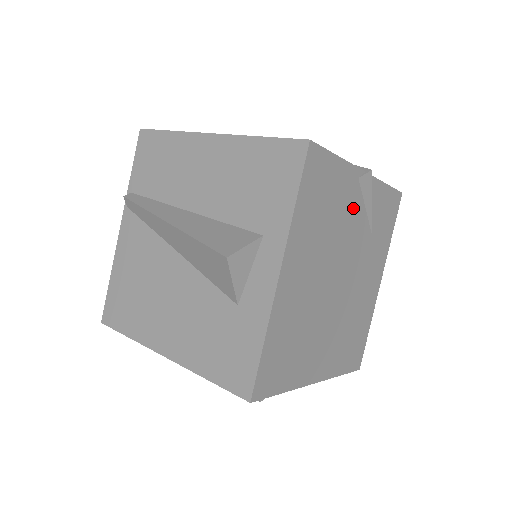
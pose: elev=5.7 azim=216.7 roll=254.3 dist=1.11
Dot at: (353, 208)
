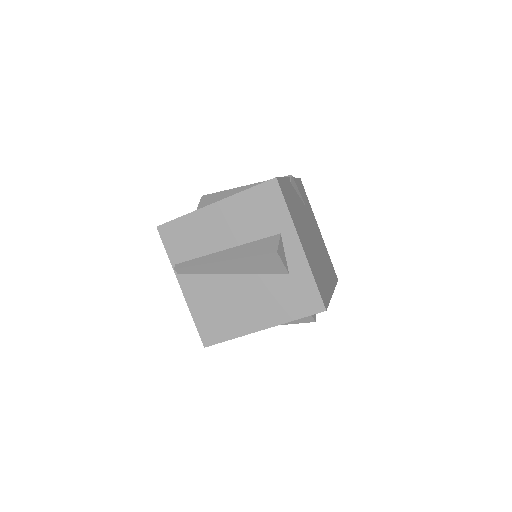
Dot at: (296, 198)
